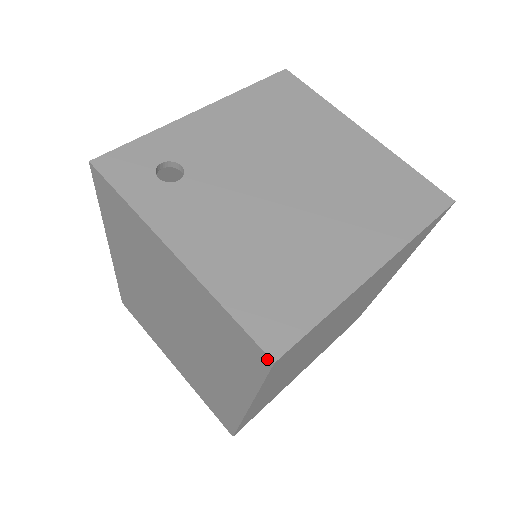
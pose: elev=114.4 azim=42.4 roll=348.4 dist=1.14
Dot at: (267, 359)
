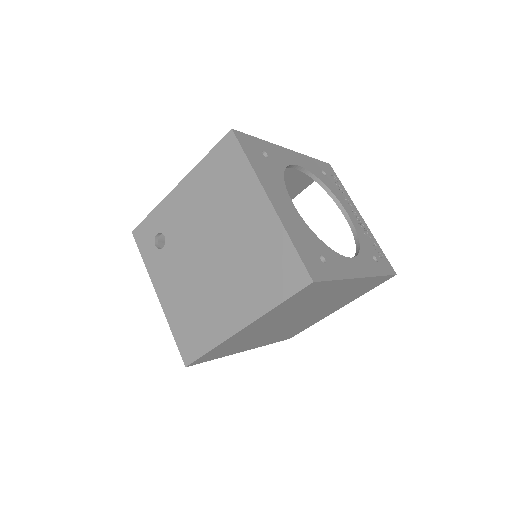
Dot at: (187, 363)
